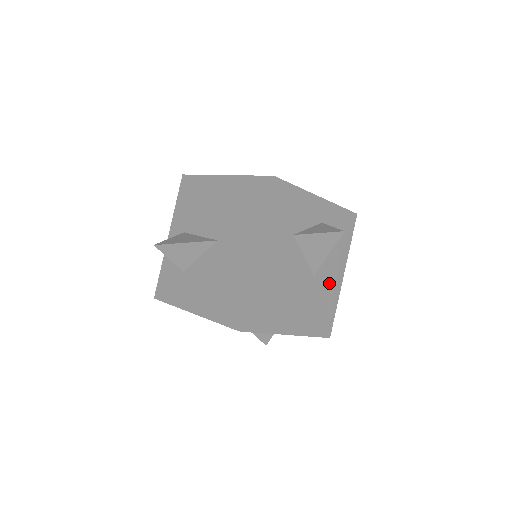
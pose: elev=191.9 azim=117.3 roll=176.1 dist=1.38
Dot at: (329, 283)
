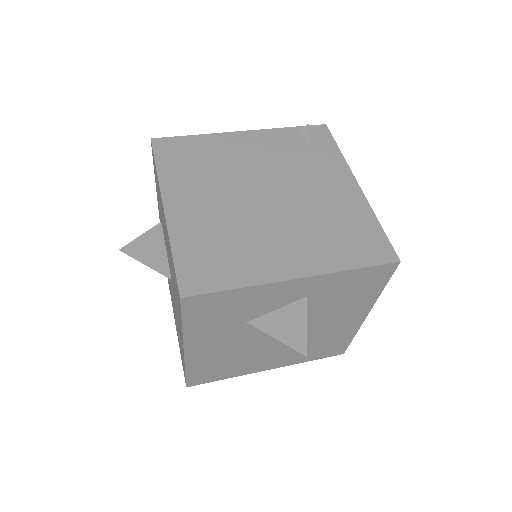
Dot at: (335, 328)
